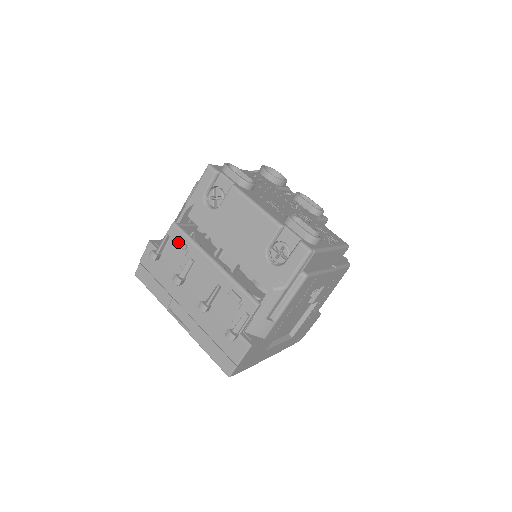
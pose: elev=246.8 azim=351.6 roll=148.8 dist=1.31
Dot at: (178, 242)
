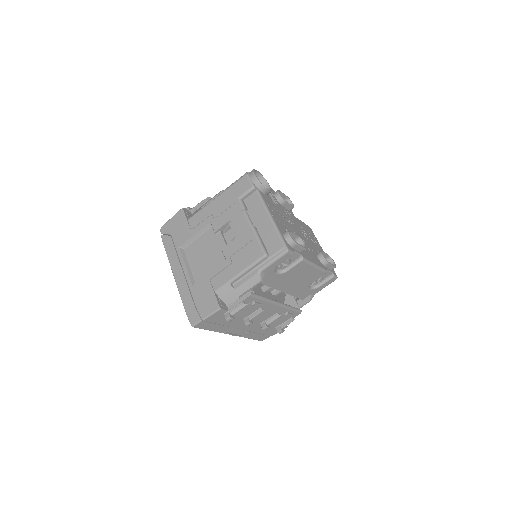
Dot at: (255, 305)
